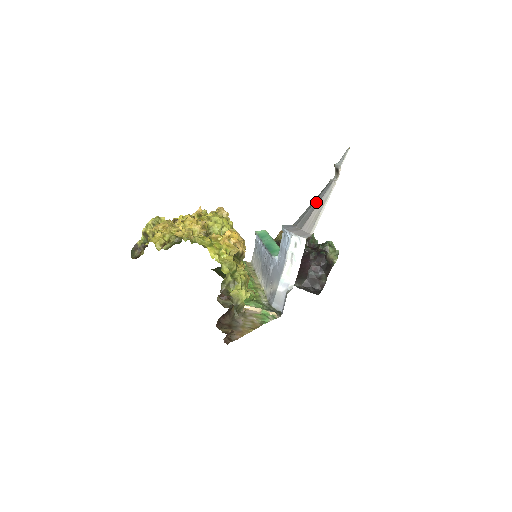
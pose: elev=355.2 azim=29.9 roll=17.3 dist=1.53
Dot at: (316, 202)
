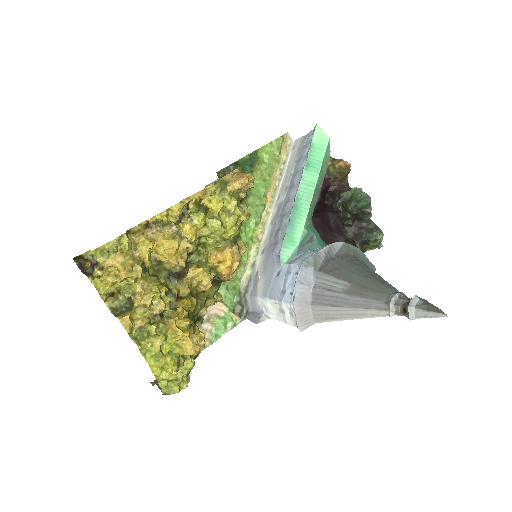
Dot at: (352, 300)
